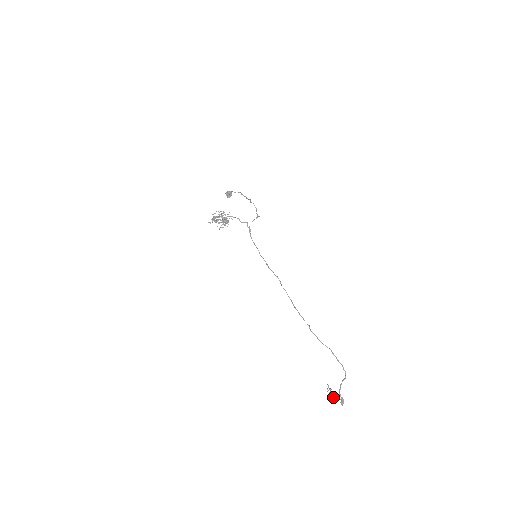
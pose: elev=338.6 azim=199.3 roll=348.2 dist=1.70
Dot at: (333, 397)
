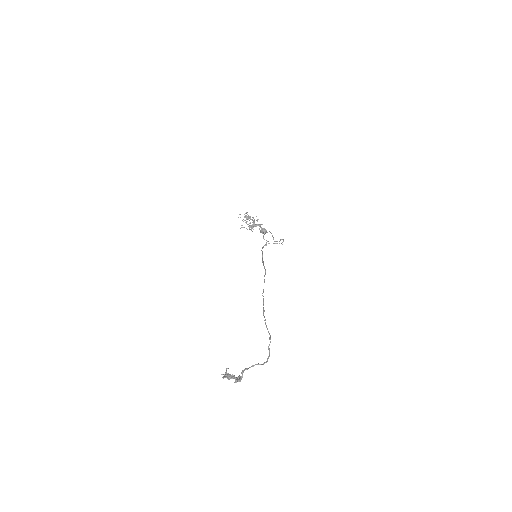
Dot at: occluded
